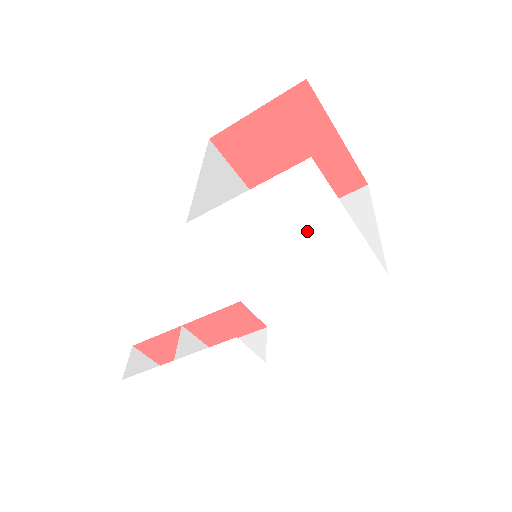
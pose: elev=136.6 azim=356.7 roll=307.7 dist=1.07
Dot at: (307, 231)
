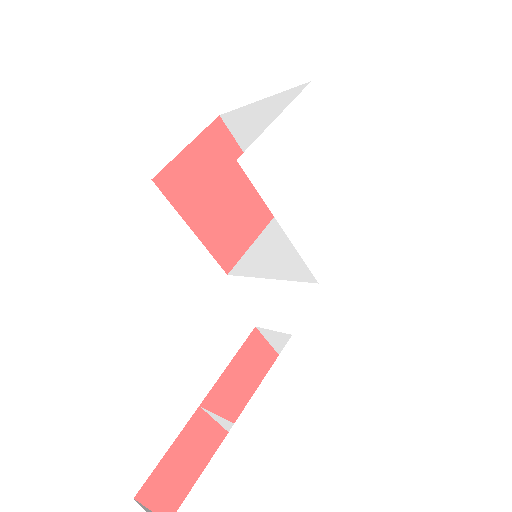
Dot at: (321, 159)
